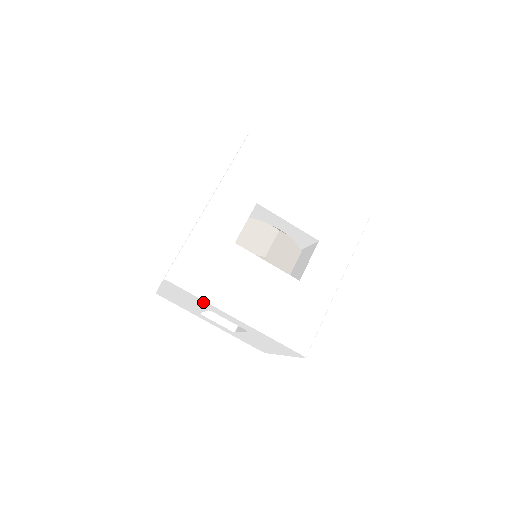
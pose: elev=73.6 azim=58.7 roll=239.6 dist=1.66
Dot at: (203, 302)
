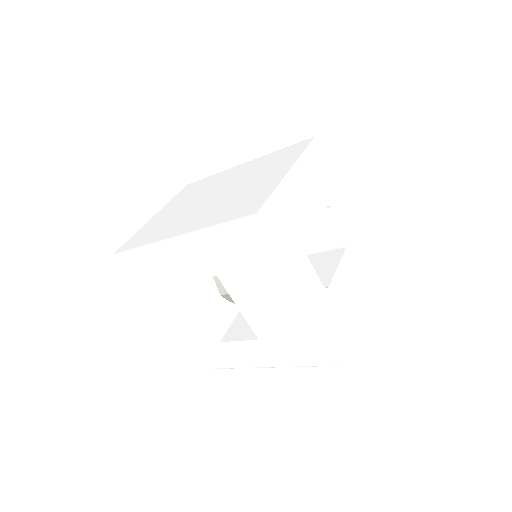
Dot at: occluded
